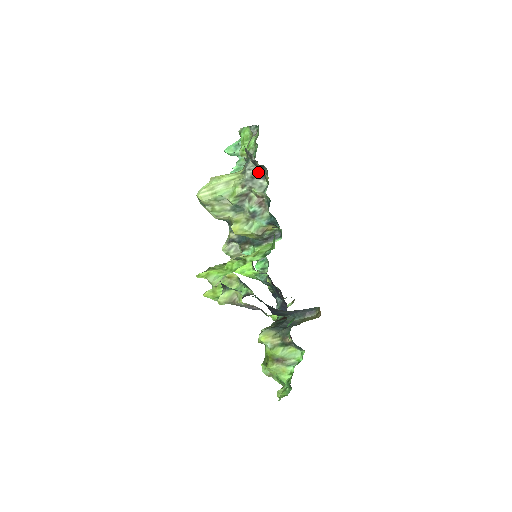
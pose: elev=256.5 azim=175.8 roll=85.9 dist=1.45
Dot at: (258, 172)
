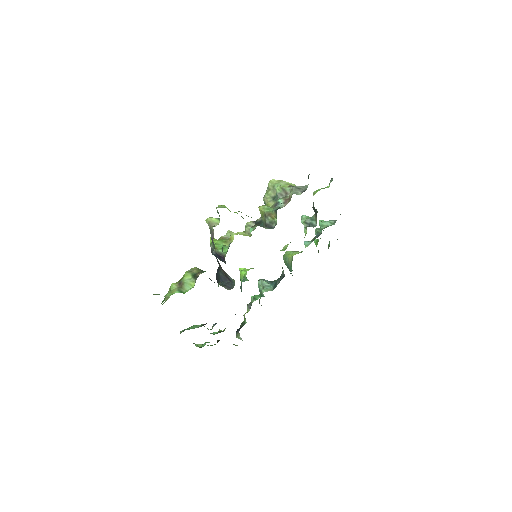
Dot at: (305, 189)
